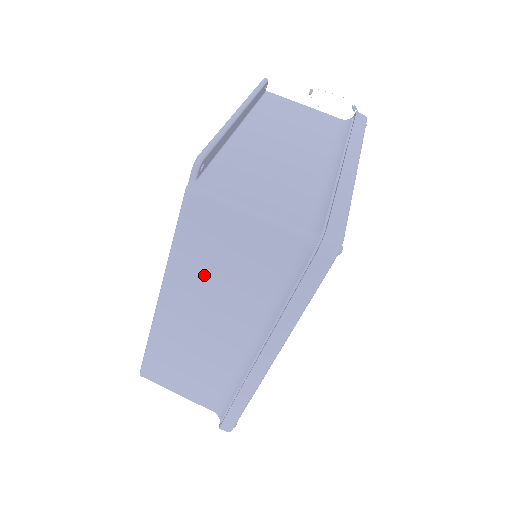
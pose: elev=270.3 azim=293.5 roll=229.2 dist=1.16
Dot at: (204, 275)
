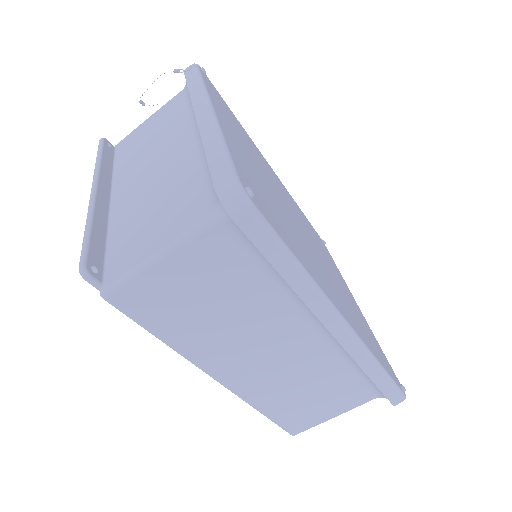
Dot at: (210, 331)
